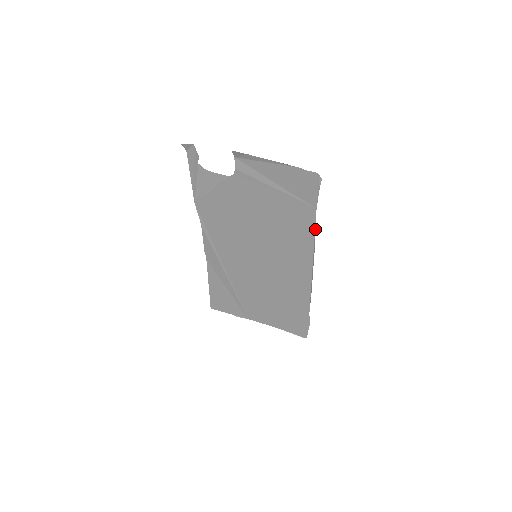
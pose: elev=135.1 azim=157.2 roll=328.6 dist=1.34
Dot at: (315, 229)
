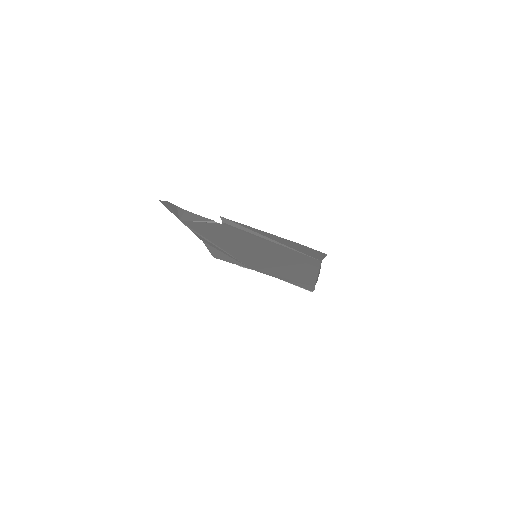
Dot at: (320, 267)
